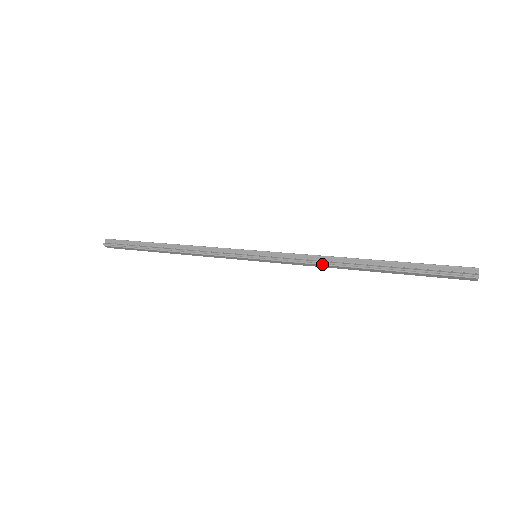
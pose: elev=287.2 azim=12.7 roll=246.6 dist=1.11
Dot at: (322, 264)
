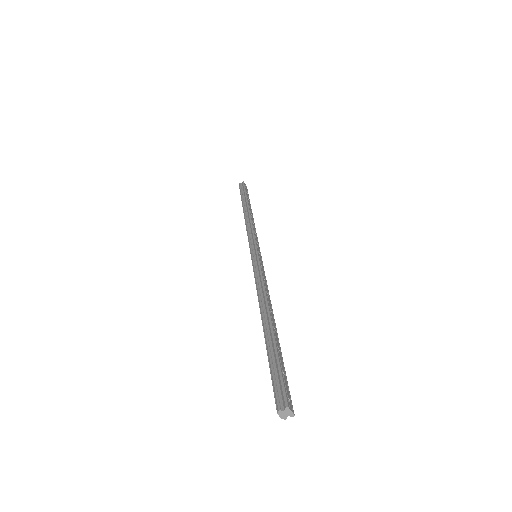
Dot at: (258, 294)
